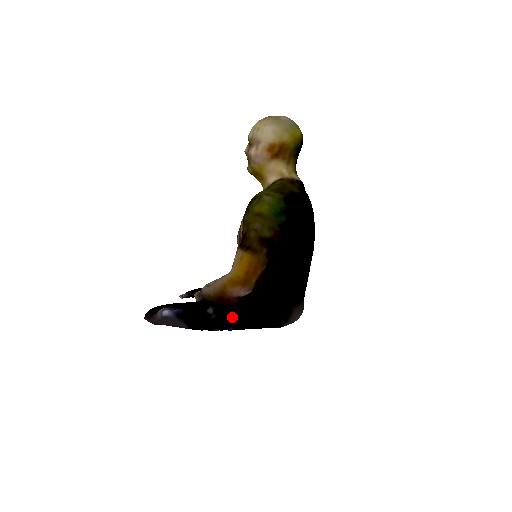
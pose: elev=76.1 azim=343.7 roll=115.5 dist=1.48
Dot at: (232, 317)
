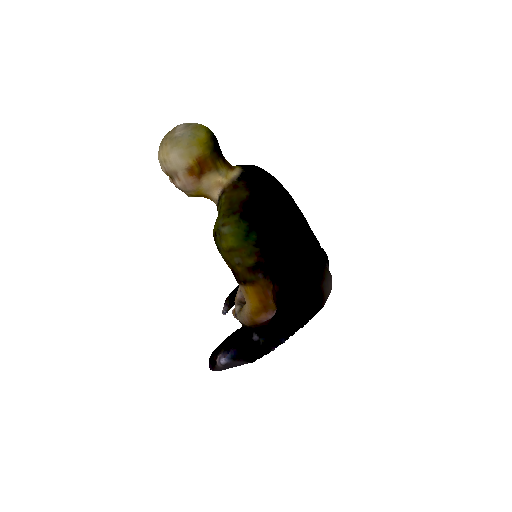
Dot at: (277, 332)
